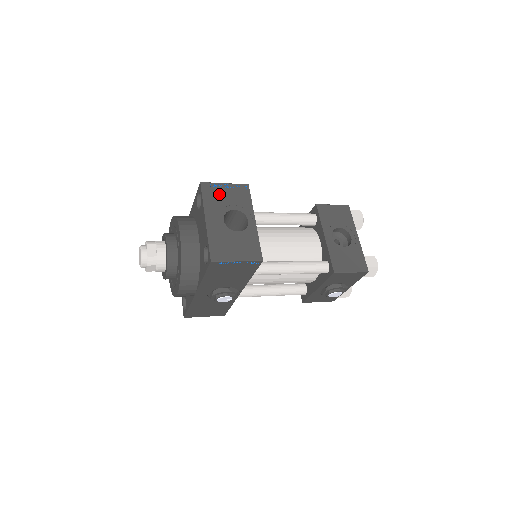
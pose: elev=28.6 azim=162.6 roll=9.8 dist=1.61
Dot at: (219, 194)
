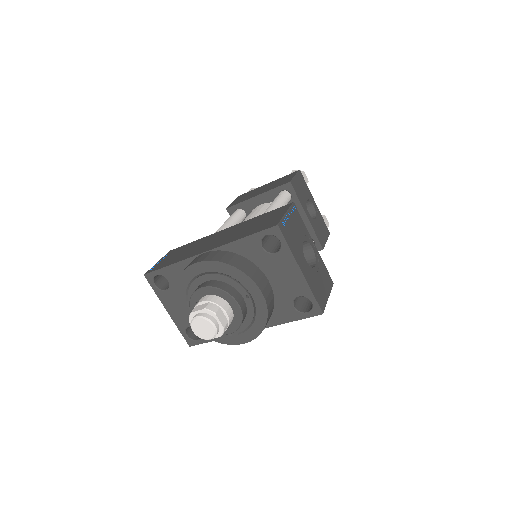
Dot at: (291, 231)
